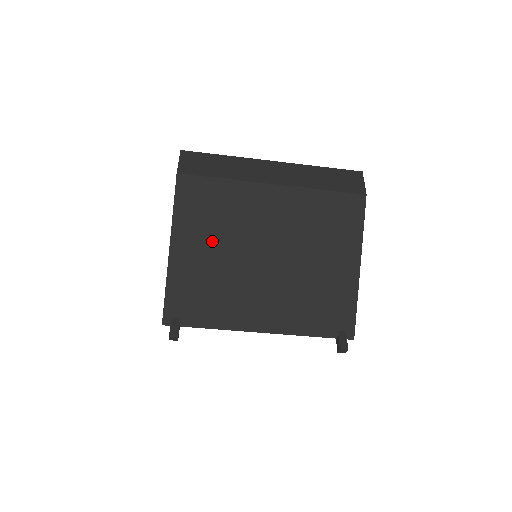
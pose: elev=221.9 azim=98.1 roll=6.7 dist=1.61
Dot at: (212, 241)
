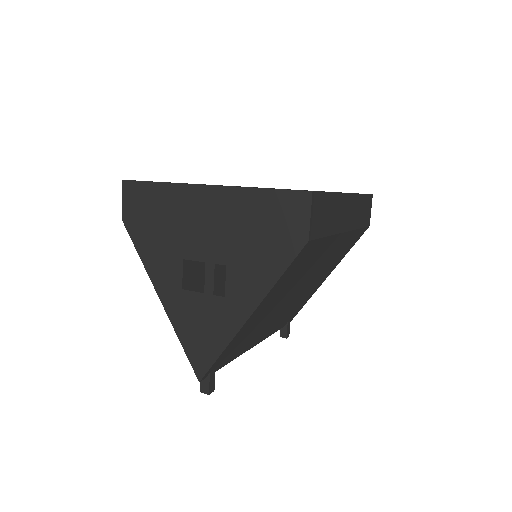
Dot at: (280, 296)
